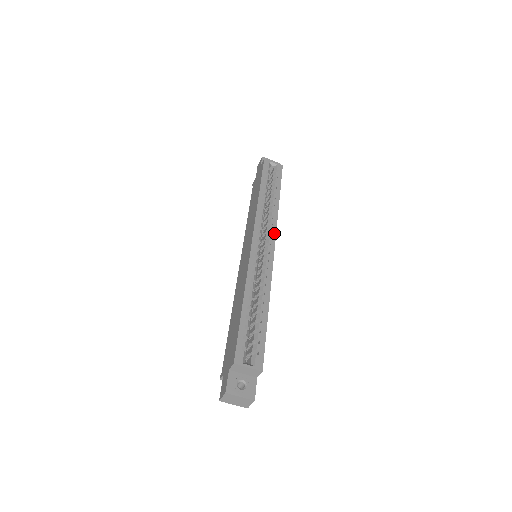
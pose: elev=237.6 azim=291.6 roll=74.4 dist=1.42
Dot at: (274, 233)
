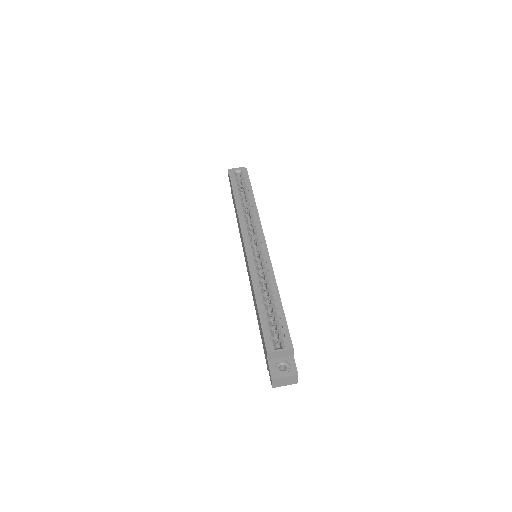
Dot at: (261, 230)
